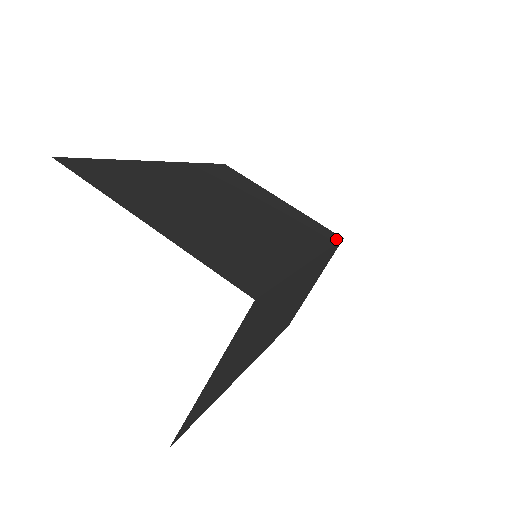
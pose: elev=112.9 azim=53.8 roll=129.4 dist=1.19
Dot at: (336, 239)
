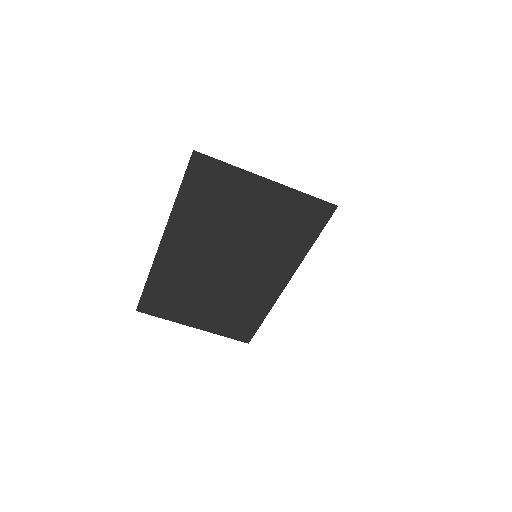
Dot at: (325, 220)
